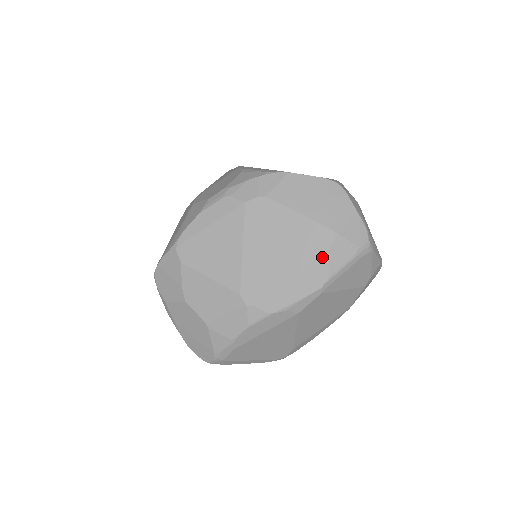
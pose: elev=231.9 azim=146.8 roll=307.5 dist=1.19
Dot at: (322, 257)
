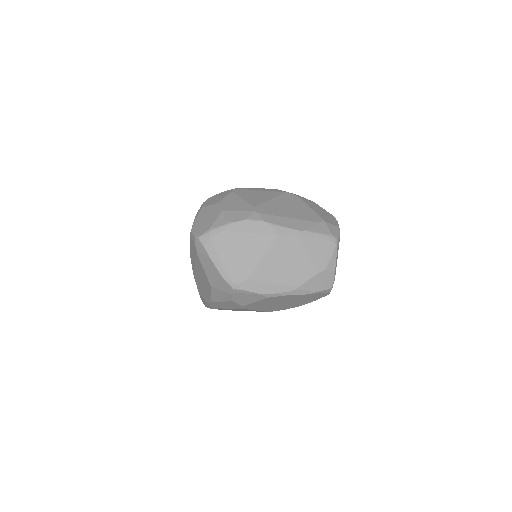
Dot at: (310, 222)
